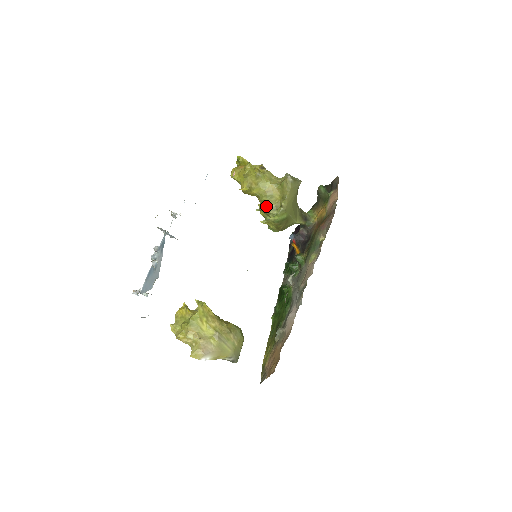
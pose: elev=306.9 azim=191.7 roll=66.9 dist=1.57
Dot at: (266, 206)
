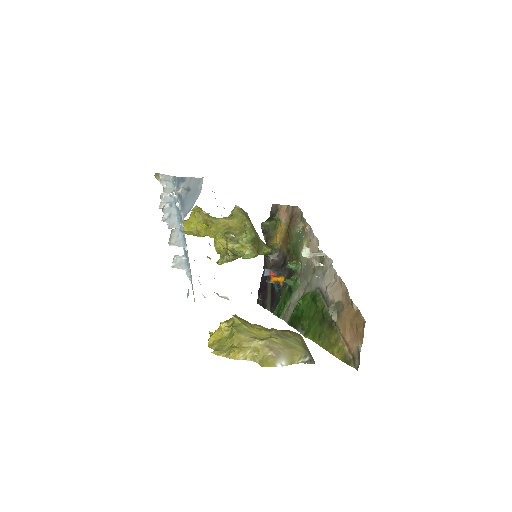
Dot at: occluded
